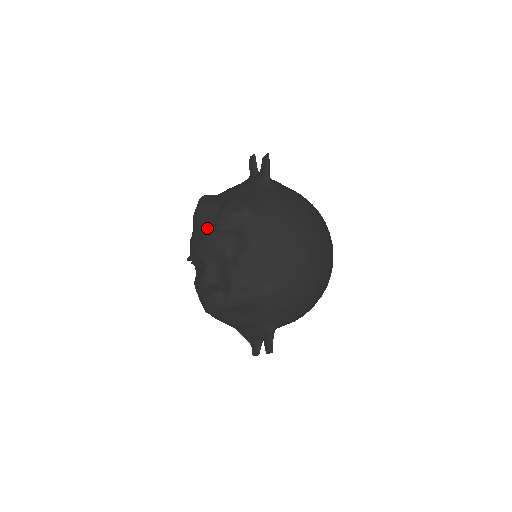
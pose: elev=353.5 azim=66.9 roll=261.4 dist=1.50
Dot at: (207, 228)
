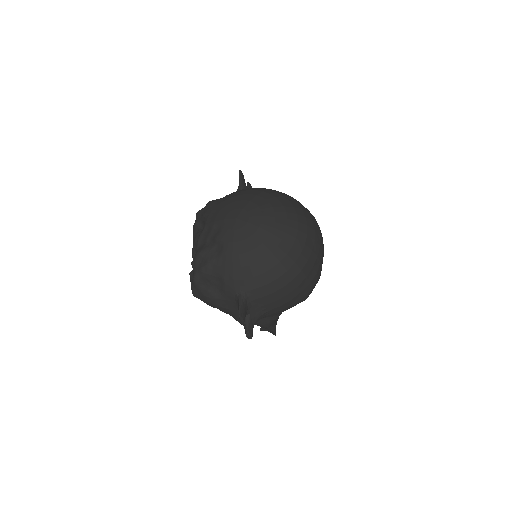
Dot at: occluded
